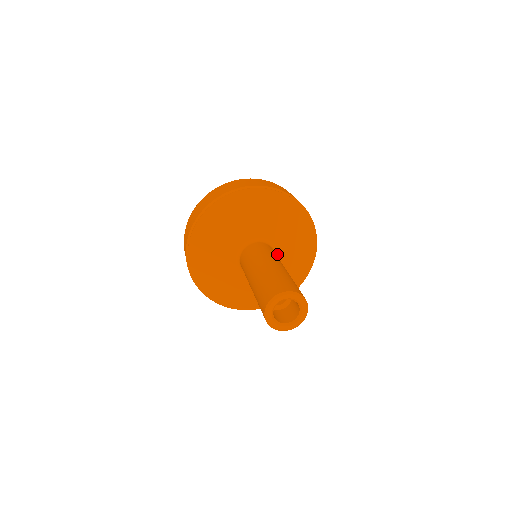
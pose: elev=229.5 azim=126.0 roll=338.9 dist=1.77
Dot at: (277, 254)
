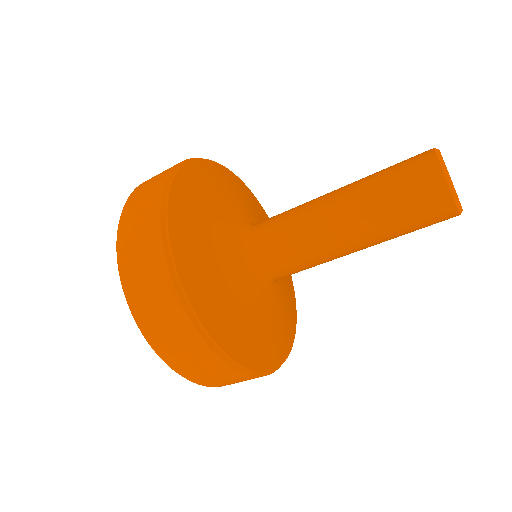
Dot at: occluded
